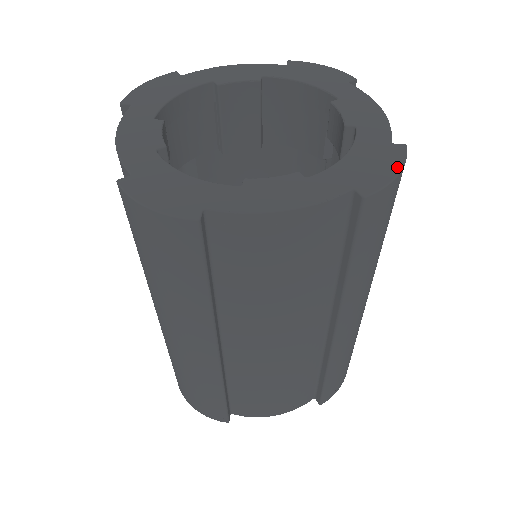
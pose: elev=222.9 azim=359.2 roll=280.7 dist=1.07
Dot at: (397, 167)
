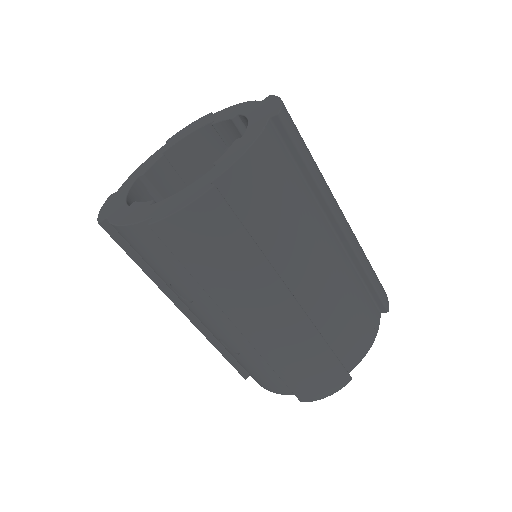
Dot at: (277, 99)
